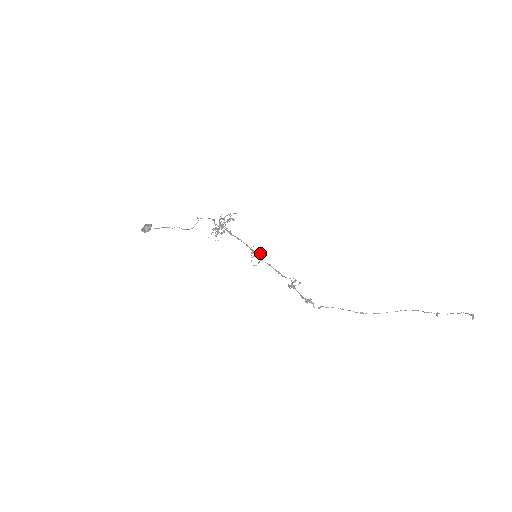
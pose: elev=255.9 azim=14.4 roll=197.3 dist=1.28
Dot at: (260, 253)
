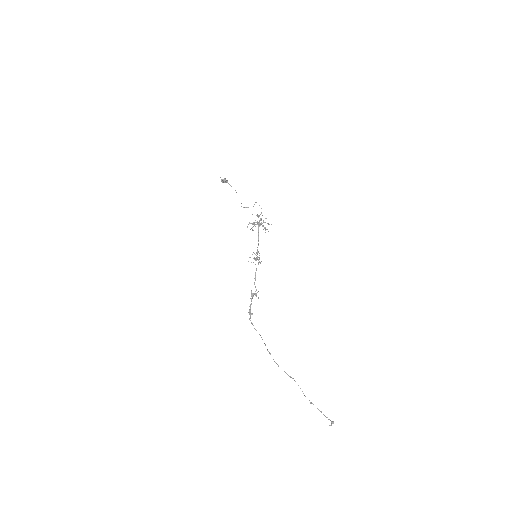
Dot at: occluded
